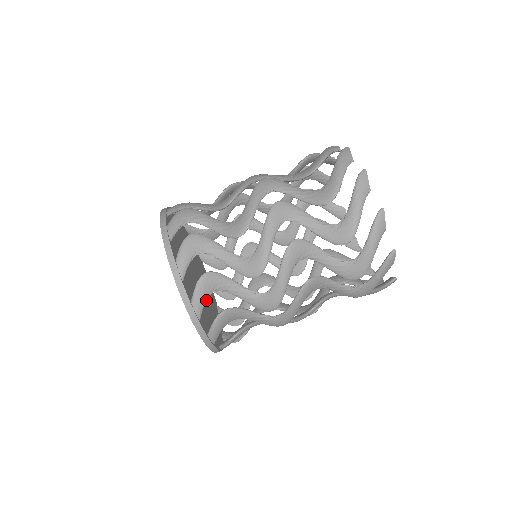
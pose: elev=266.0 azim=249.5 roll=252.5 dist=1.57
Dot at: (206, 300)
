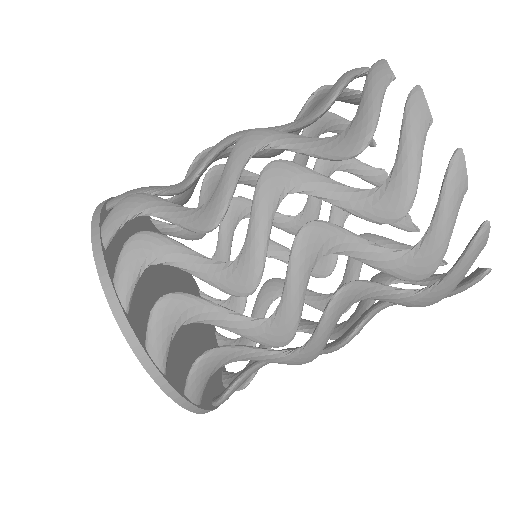
Dot at: occluded
